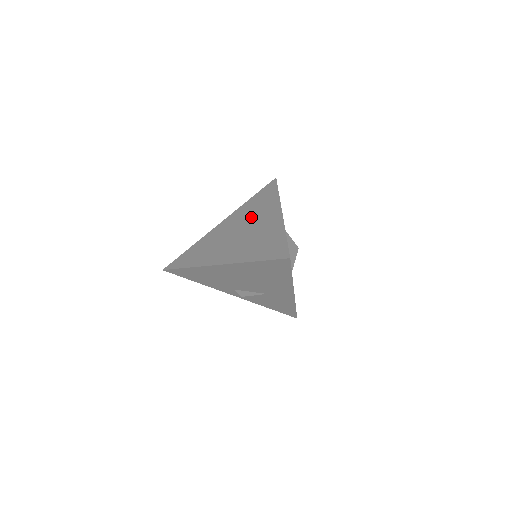
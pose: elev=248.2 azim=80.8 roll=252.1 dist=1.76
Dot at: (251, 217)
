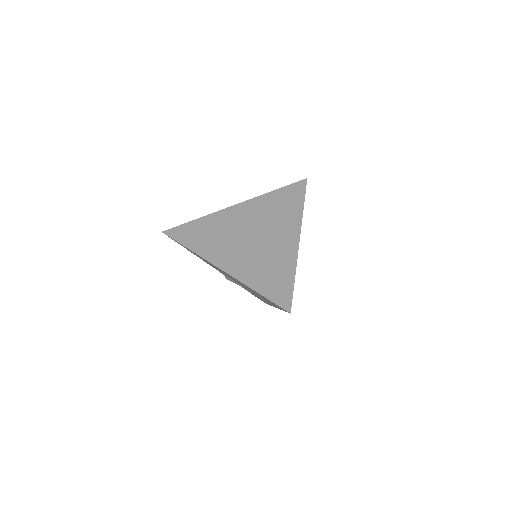
Dot at: (268, 222)
